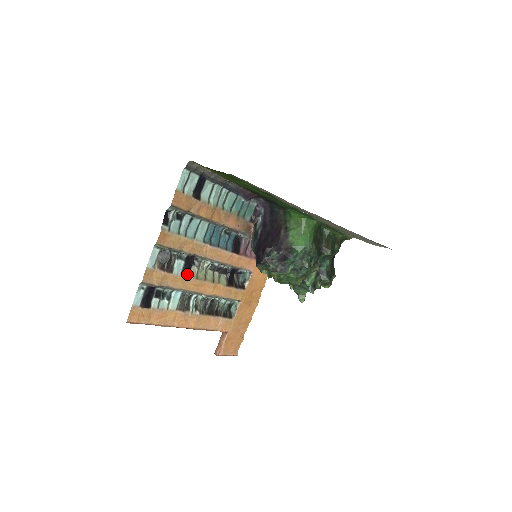
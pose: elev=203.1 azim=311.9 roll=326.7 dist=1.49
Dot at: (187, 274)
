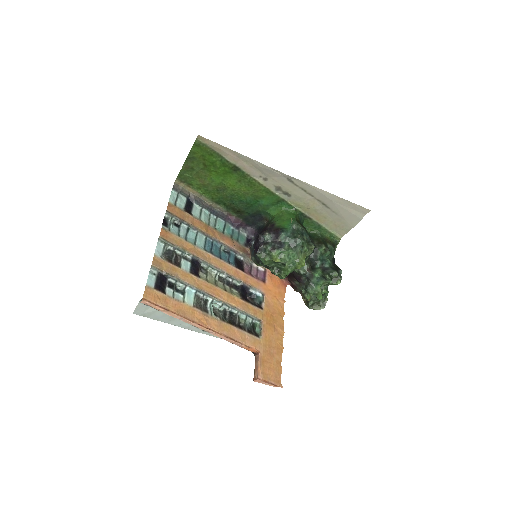
Dot at: (196, 274)
